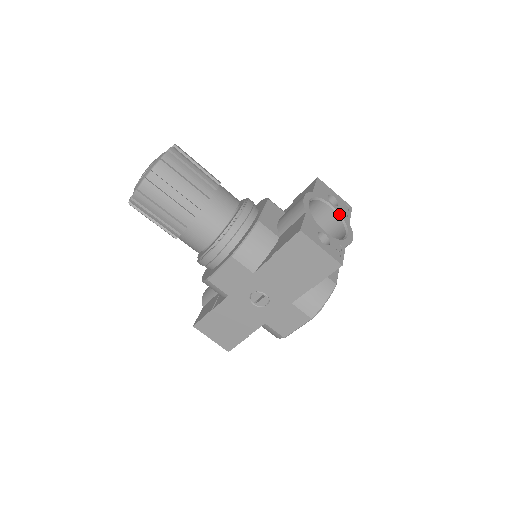
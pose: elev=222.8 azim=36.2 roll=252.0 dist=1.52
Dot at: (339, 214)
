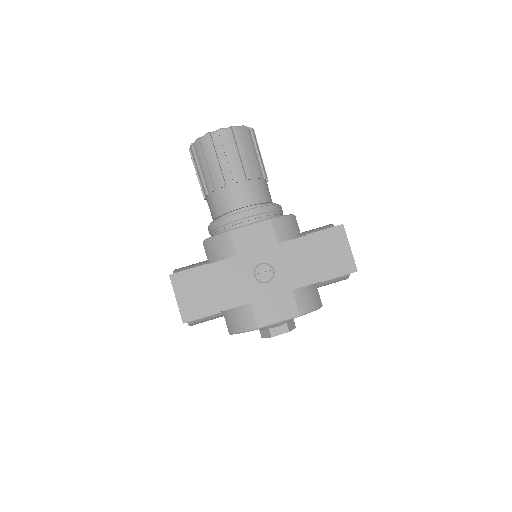
Dot at: occluded
